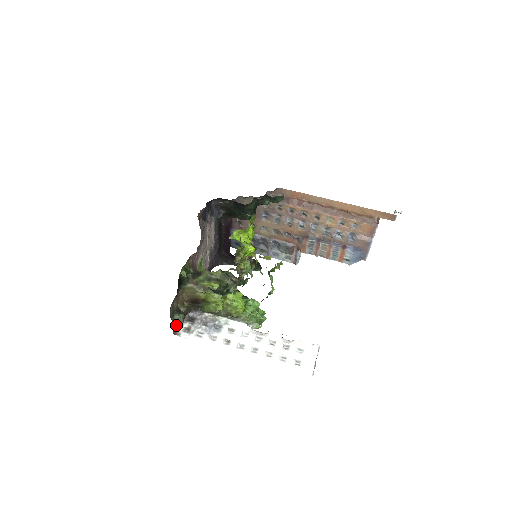
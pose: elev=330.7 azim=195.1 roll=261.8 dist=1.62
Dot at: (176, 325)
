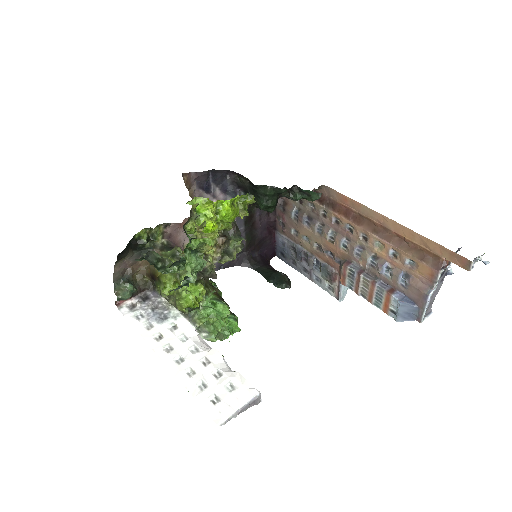
Dot at: (118, 294)
